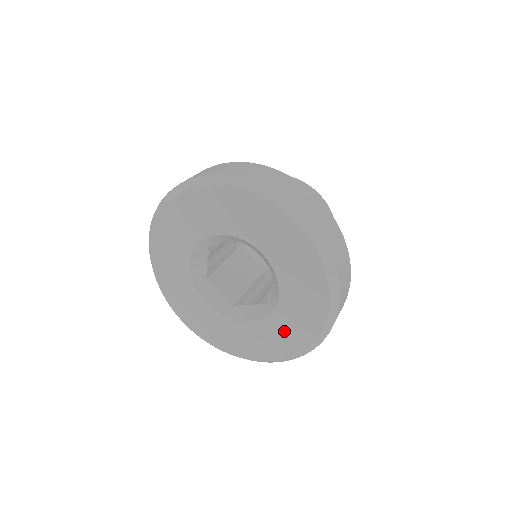
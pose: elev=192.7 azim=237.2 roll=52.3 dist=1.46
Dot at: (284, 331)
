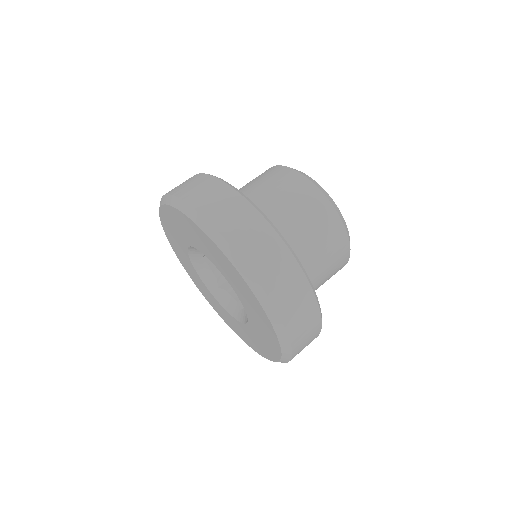
Dot at: (261, 330)
